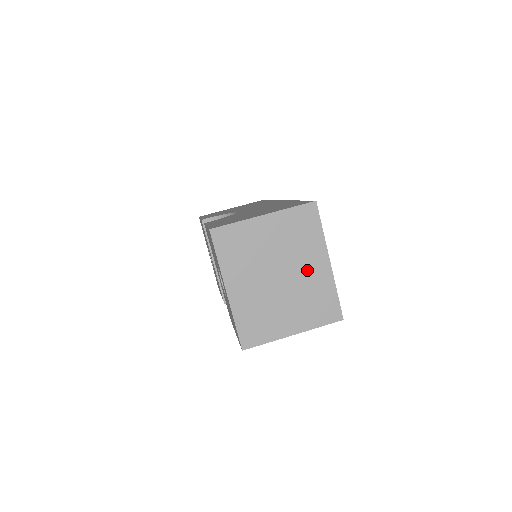
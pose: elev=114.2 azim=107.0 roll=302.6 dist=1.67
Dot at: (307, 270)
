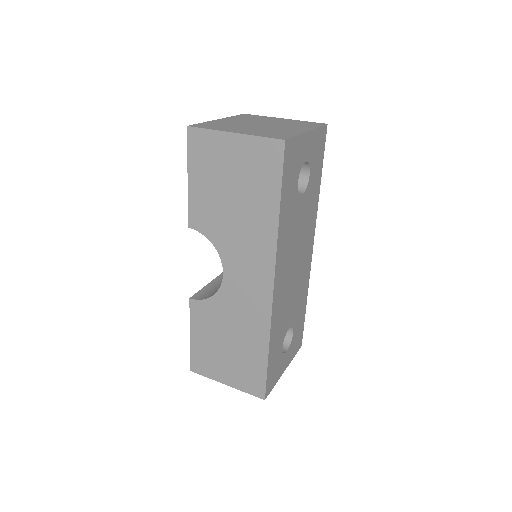
Dot at: (286, 128)
